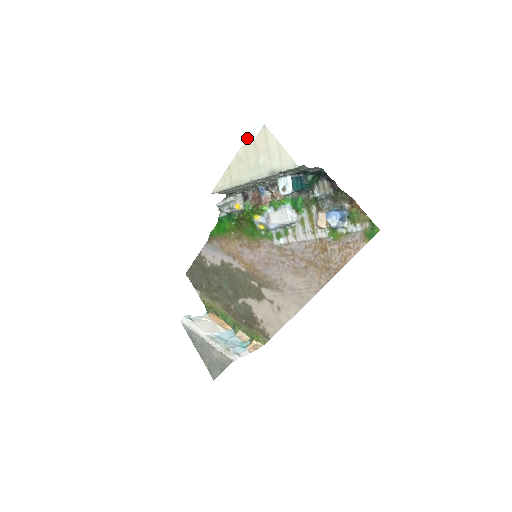
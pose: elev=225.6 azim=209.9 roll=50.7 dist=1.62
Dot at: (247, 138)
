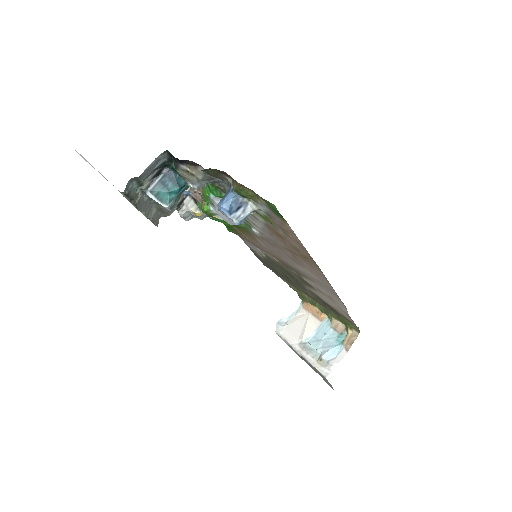
Dot at: occluded
